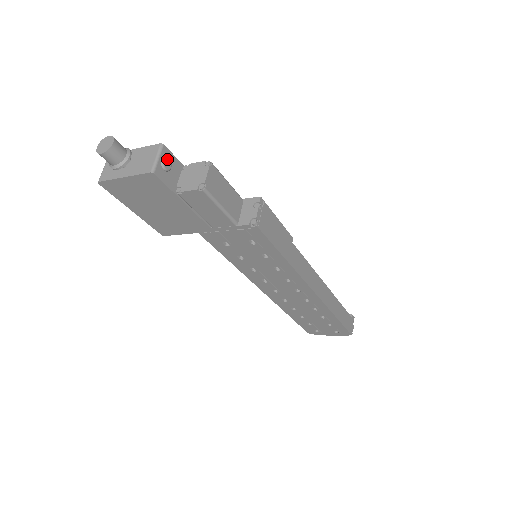
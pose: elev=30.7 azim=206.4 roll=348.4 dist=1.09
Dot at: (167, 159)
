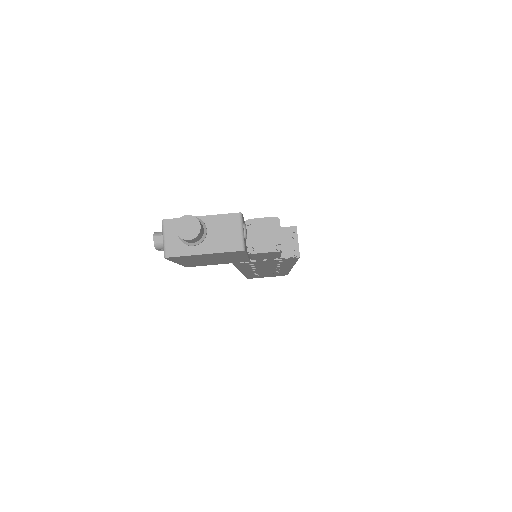
Dot at: occluded
